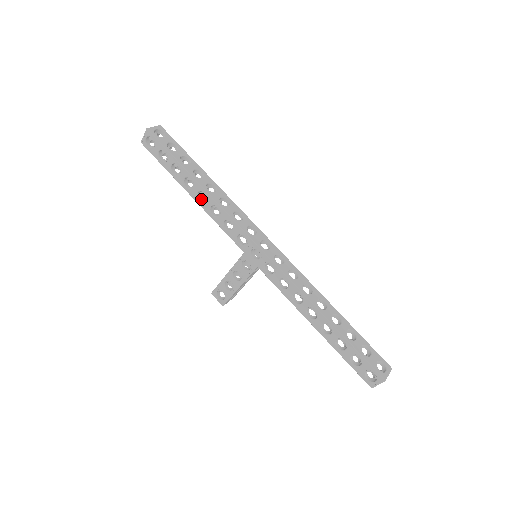
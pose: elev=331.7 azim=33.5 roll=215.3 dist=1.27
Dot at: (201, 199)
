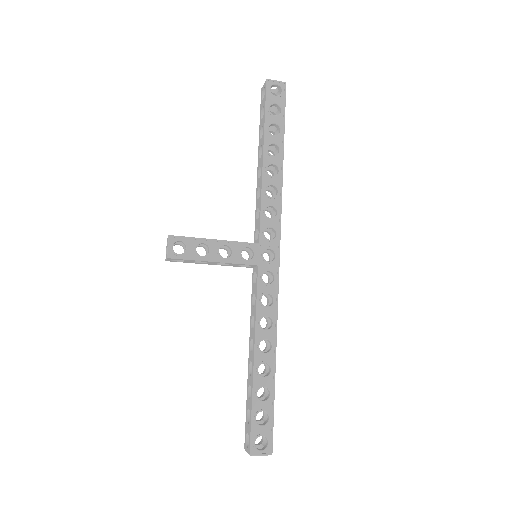
Dot at: (266, 170)
